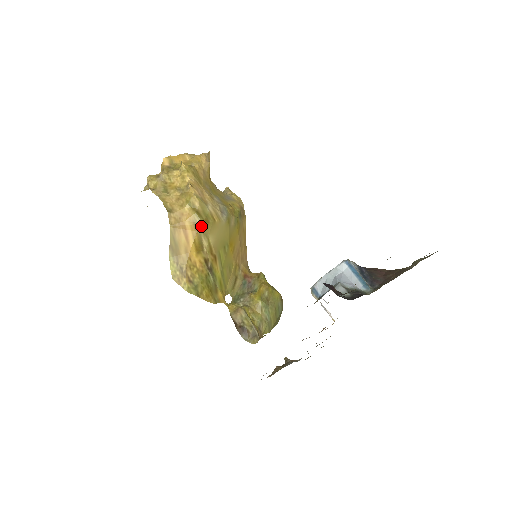
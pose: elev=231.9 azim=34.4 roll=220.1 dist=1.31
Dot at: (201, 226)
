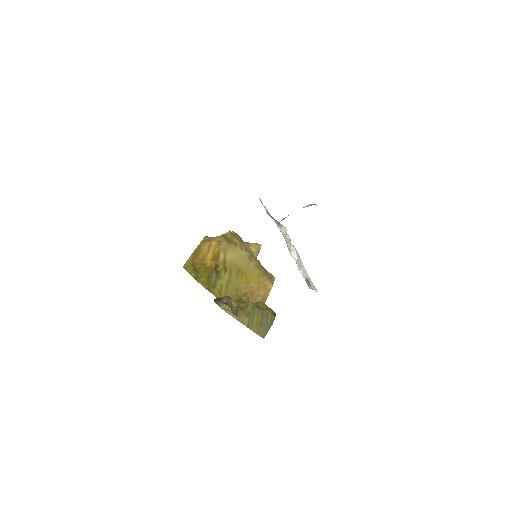
Dot at: (223, 243)
